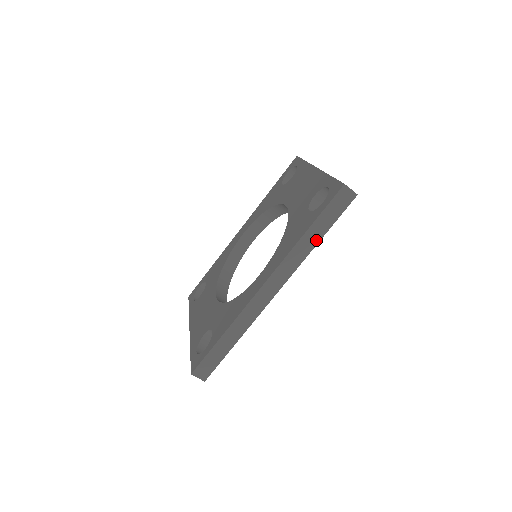
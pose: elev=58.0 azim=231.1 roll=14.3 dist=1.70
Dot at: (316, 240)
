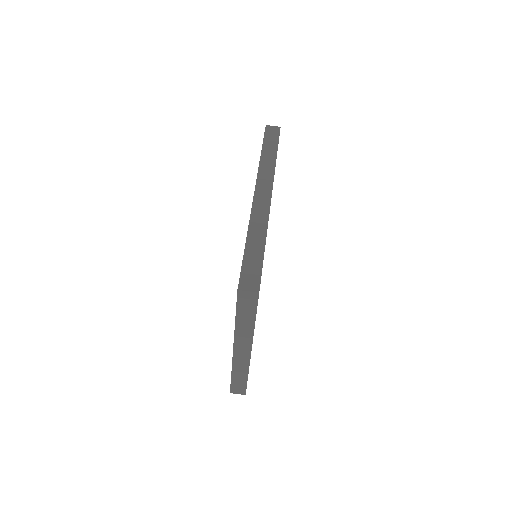
Dot at: (273, 155)
